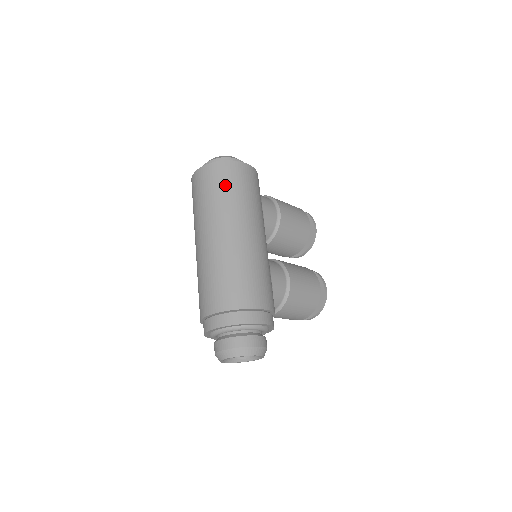
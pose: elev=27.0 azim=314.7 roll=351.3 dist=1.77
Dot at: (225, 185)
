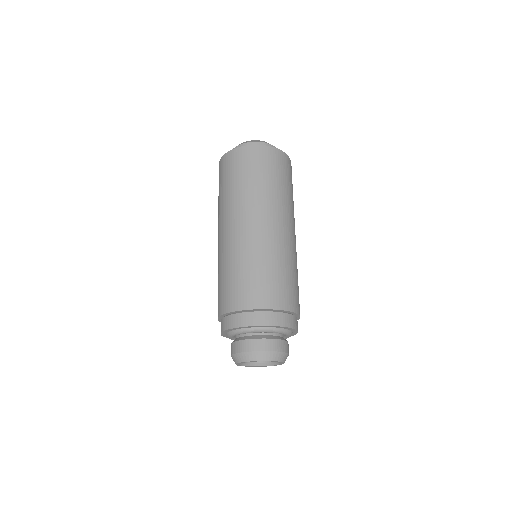
Dot at: (284, 177)
